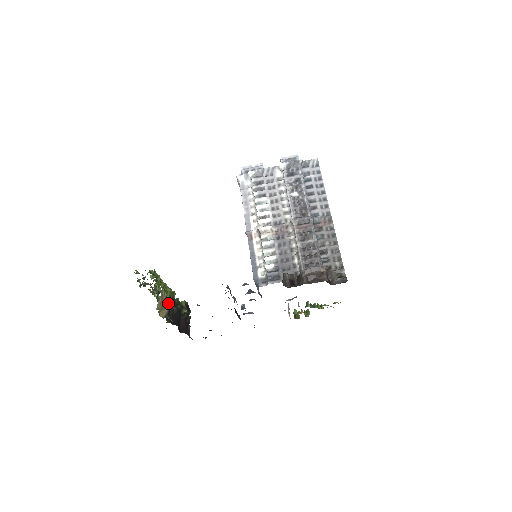
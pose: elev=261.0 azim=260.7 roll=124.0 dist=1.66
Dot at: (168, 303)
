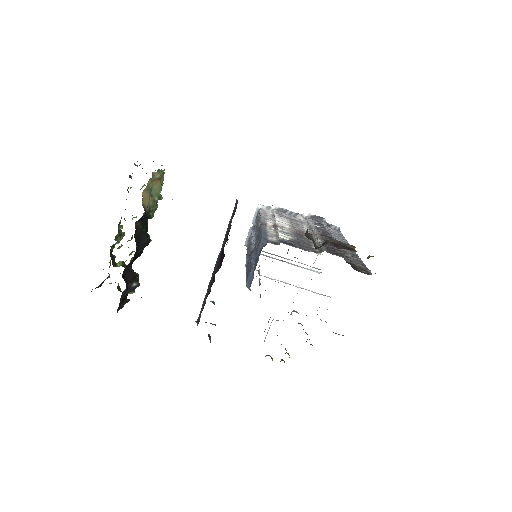
Dot at: (152, 205)
